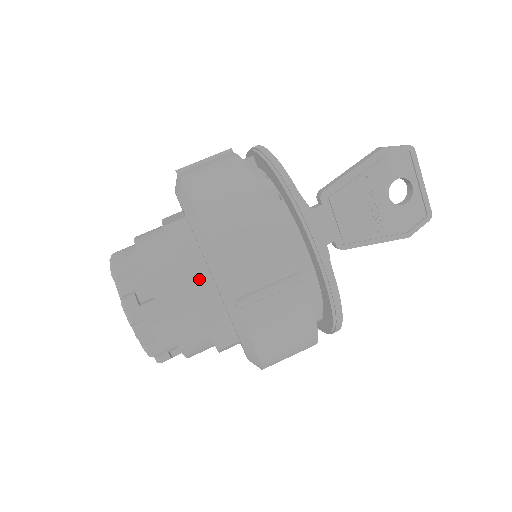
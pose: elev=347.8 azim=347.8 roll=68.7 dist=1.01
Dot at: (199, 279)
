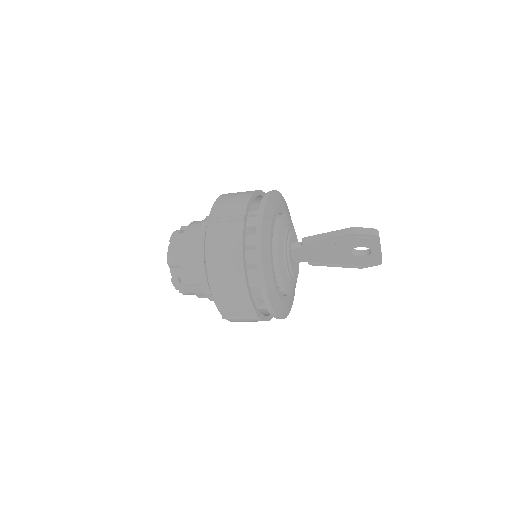
Dot at: occluded
